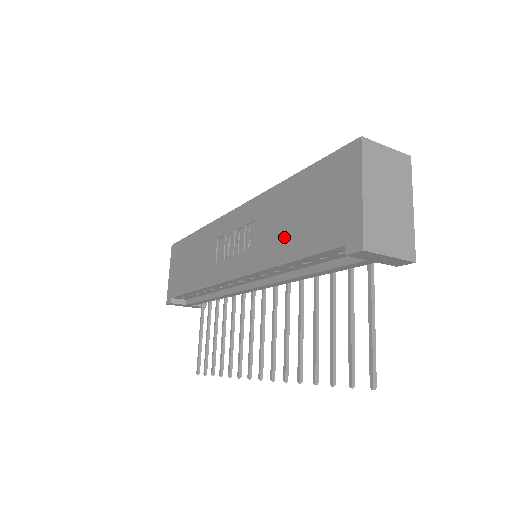
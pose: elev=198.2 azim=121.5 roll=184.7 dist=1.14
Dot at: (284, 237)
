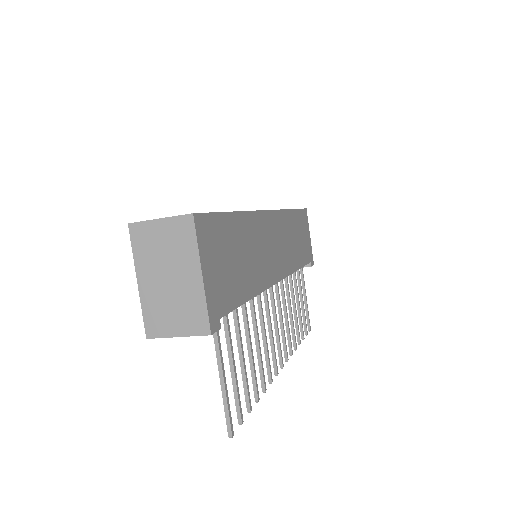
Dot at: occluded
